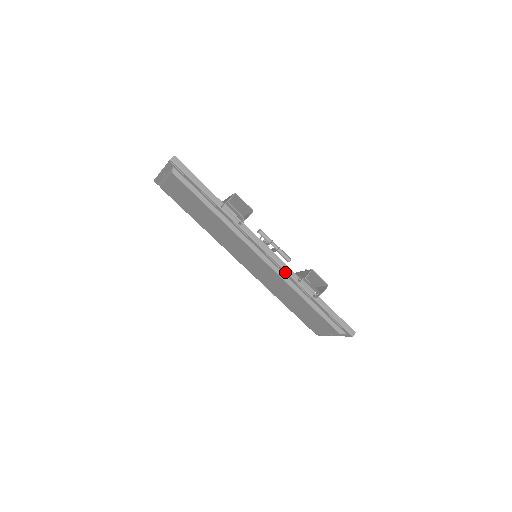
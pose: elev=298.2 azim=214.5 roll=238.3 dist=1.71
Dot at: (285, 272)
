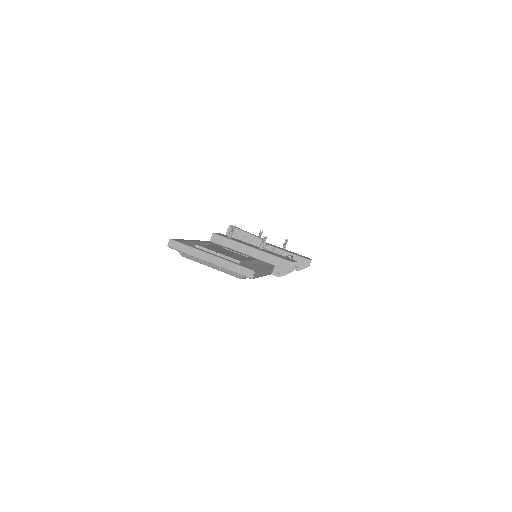
Dot at: occluded
